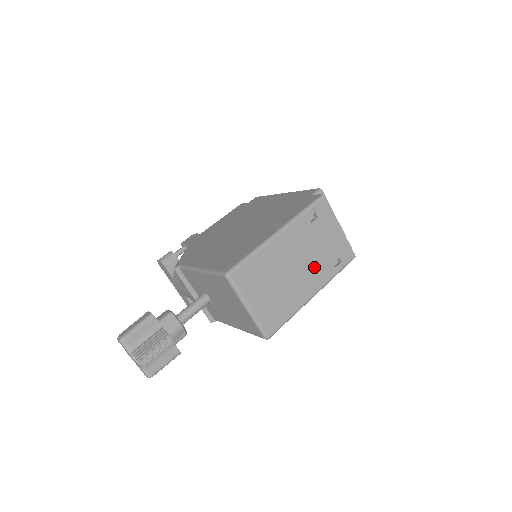
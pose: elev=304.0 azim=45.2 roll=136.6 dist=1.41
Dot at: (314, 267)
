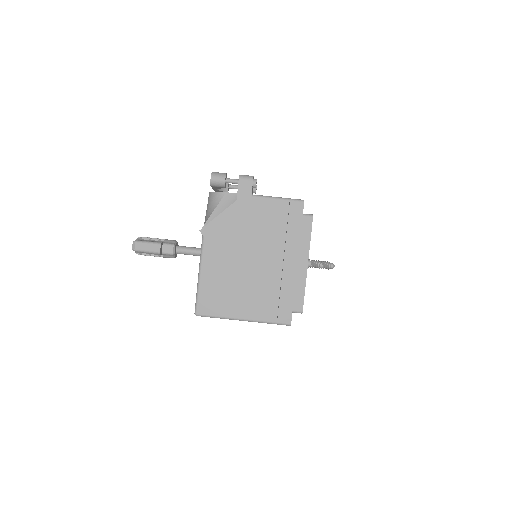
Dot at: occluded
